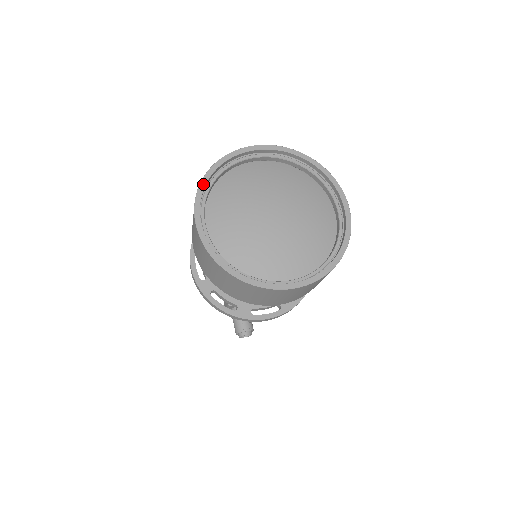
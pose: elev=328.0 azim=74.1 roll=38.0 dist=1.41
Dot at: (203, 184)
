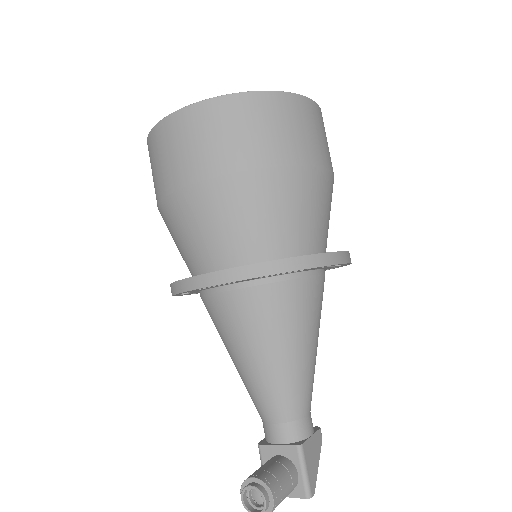
Dot at: occluded
